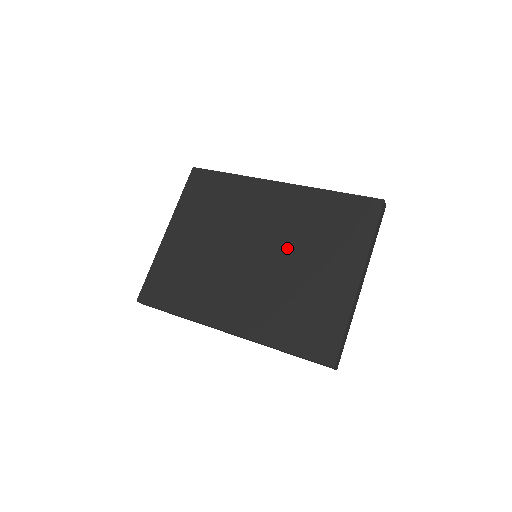
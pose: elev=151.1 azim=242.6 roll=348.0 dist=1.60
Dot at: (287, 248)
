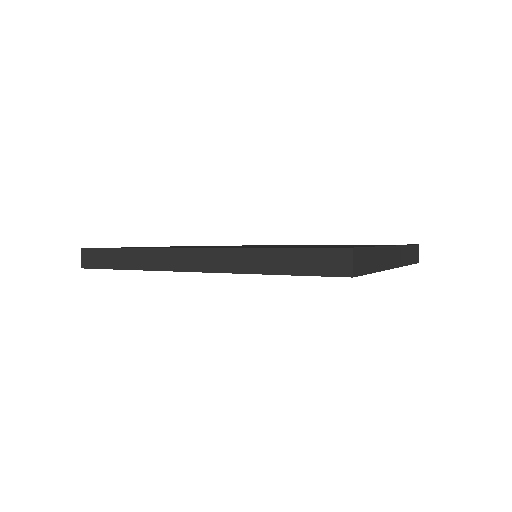
Dot at: occluded
